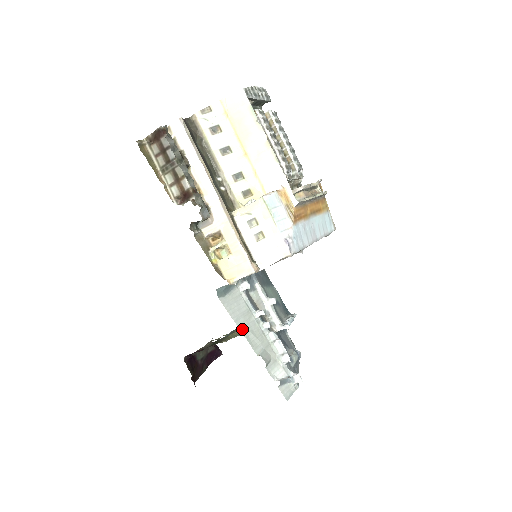
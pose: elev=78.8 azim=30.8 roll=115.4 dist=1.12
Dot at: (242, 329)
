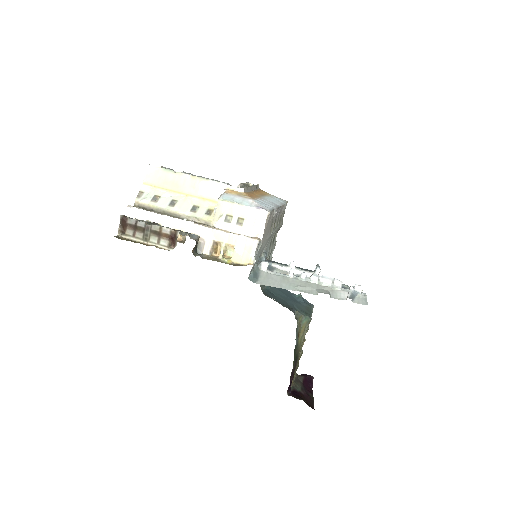
Dot at: (290, 289)
